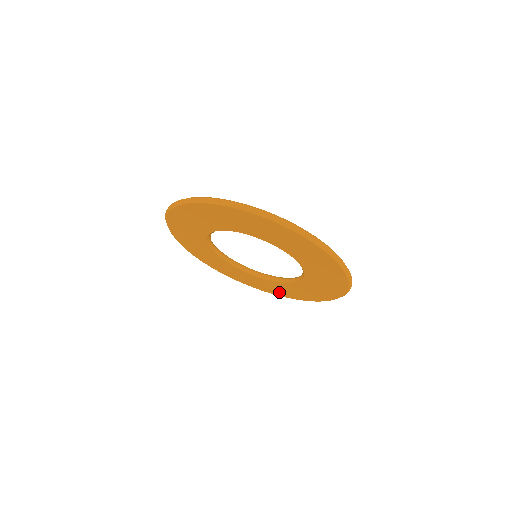
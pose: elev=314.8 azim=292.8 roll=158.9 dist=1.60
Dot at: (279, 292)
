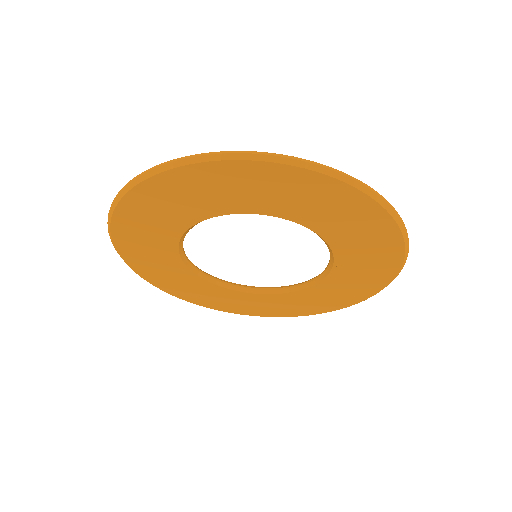
Dot at: (276, 311)
